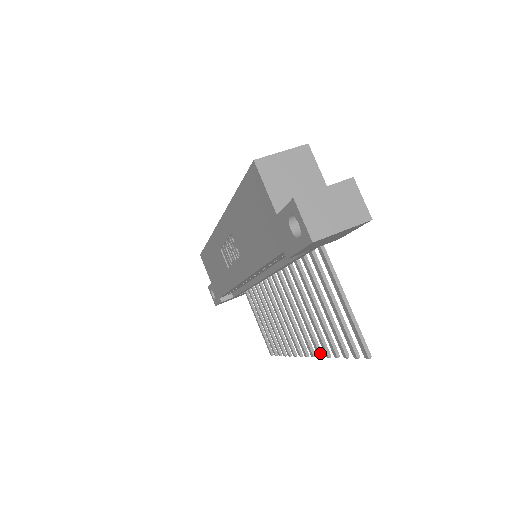
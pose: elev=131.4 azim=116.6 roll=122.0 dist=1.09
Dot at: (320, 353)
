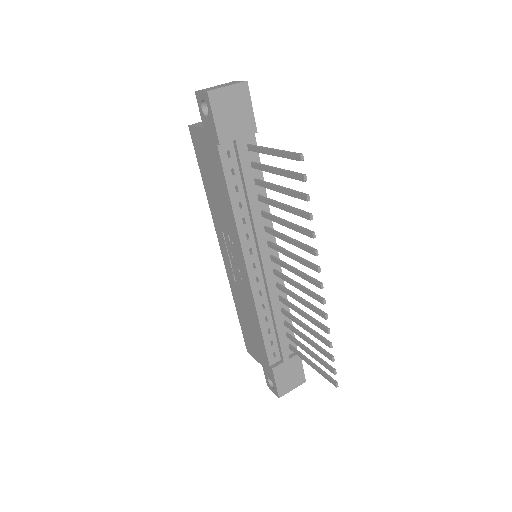
Dot at: (314, 249)
